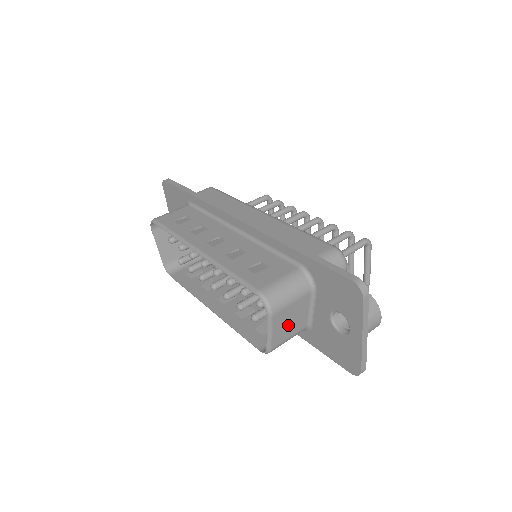
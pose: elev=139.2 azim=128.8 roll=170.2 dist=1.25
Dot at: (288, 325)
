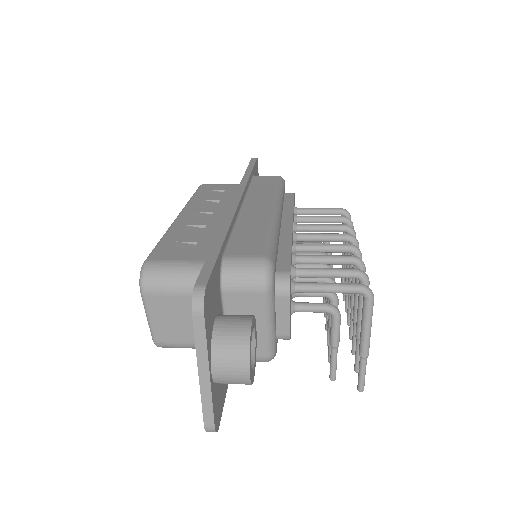
Dot at: (178, 323)
